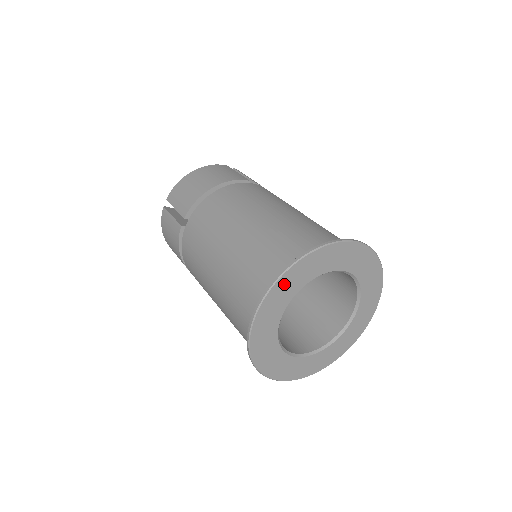
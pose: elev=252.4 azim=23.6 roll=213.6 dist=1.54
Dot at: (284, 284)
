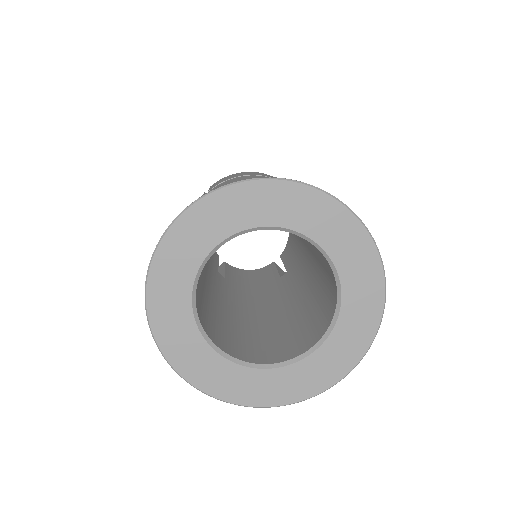
Dot at: (226, 202)
